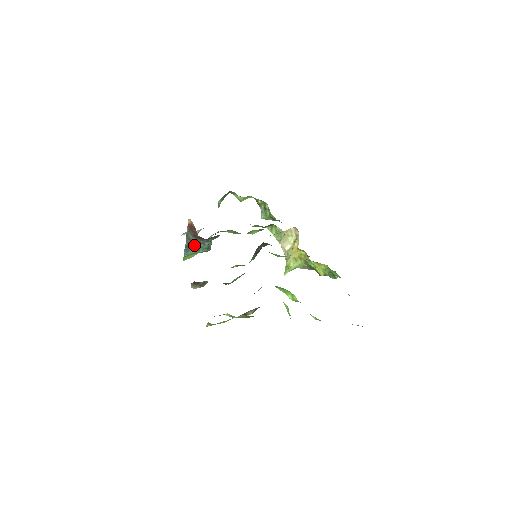
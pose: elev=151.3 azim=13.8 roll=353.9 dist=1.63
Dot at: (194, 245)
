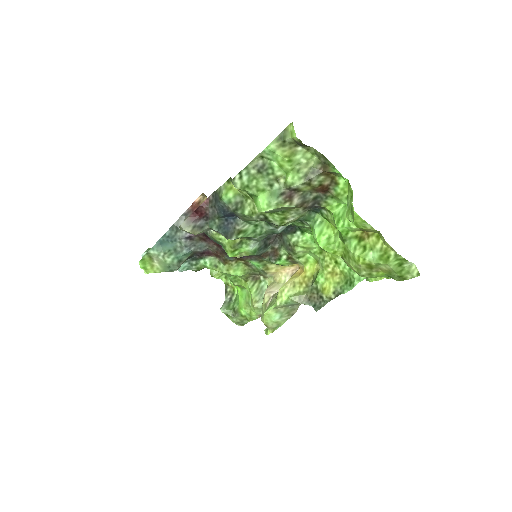
Dot at: (172, 243)
